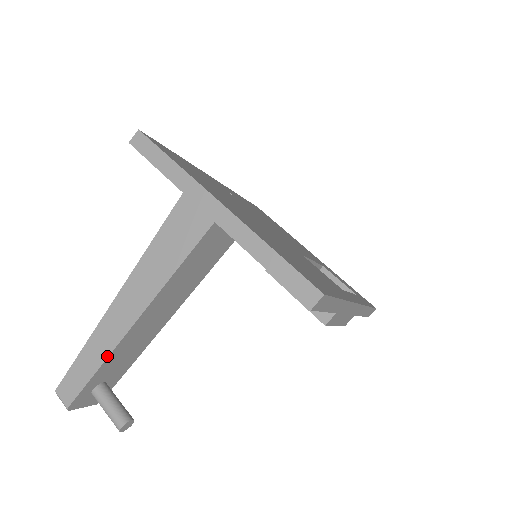
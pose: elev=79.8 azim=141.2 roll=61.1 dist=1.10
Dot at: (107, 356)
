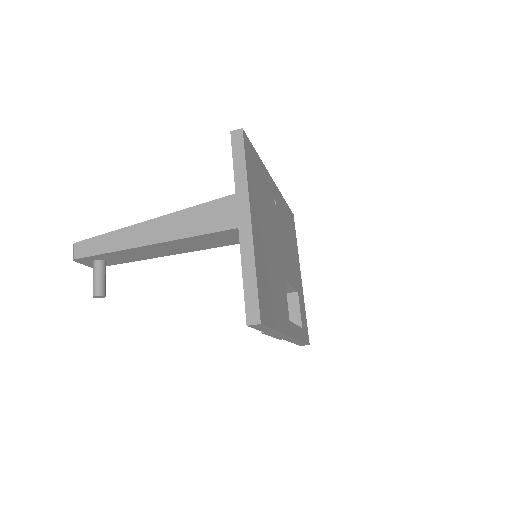
Dot at: (118, 250)
